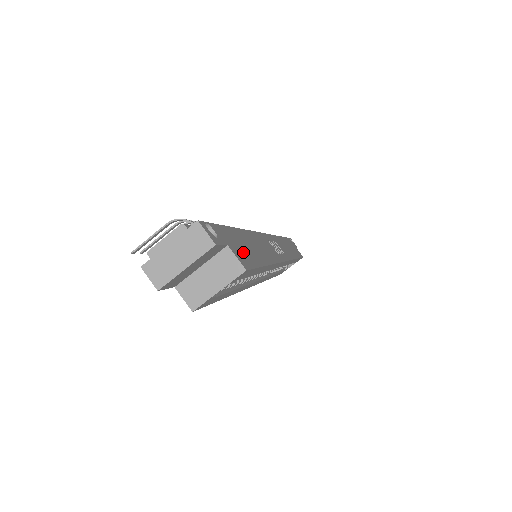
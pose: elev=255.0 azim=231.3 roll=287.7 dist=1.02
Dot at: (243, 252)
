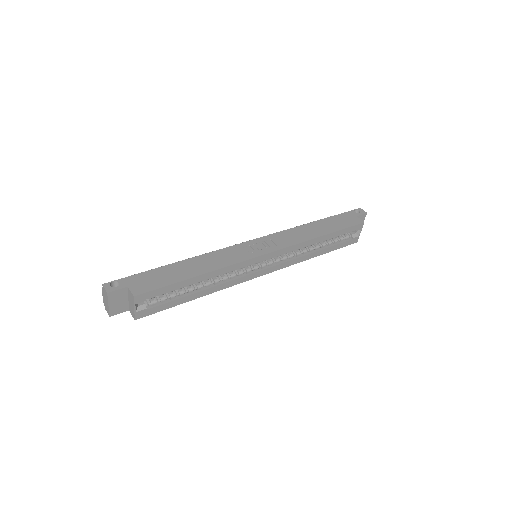
Dot at: (151, 283)
